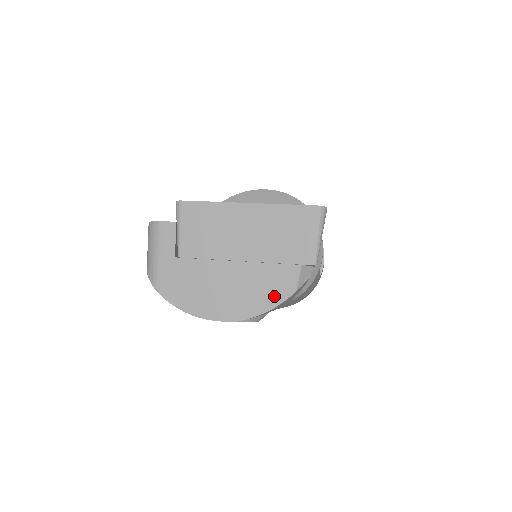
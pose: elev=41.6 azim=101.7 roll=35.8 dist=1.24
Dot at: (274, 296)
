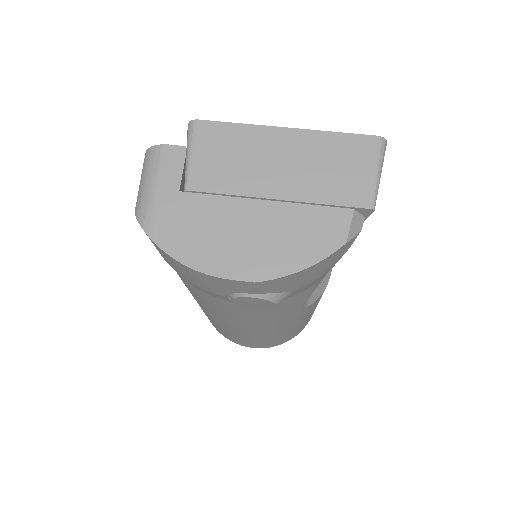
Dot at: (315, 248)
